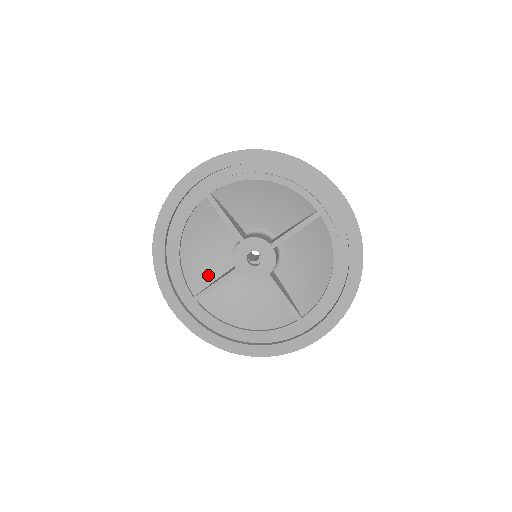
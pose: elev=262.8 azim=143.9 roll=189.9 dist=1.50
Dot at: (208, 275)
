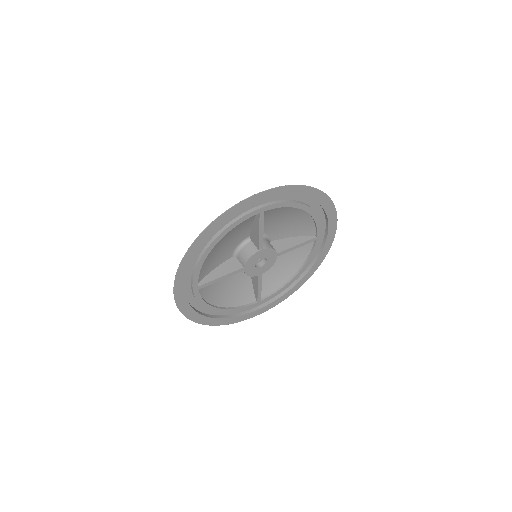
Dot at: (212, 265)
